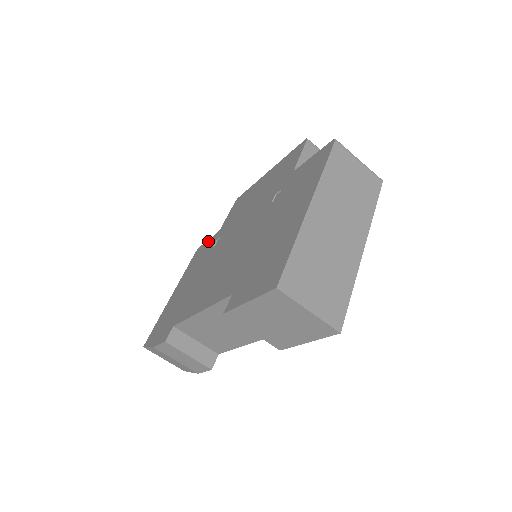
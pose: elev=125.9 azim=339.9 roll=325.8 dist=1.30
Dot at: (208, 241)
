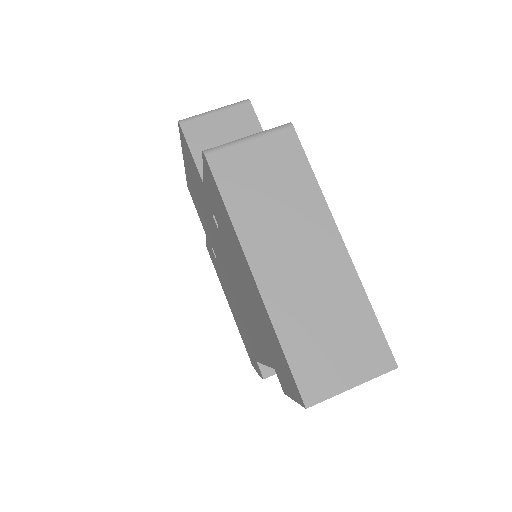
Dot at: (207, 244)
